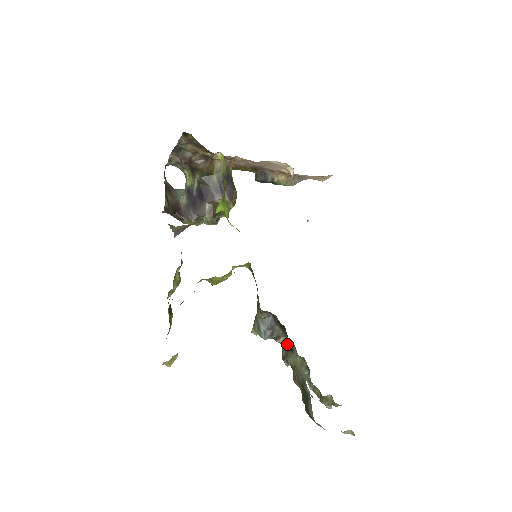
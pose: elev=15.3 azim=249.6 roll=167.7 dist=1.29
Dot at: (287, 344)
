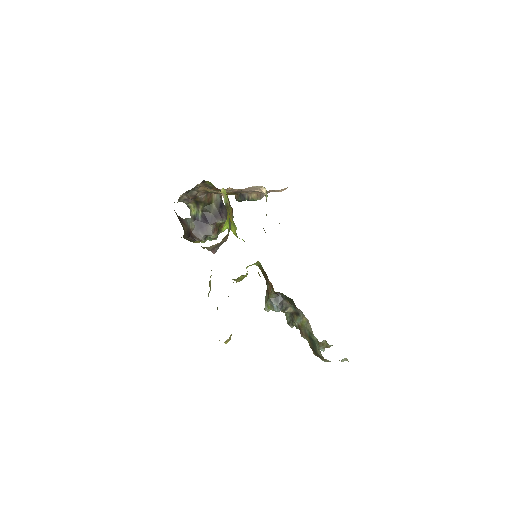
Dot at: (293, 311)
